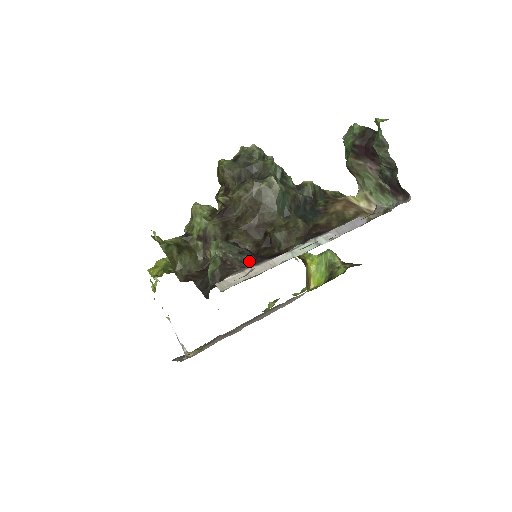
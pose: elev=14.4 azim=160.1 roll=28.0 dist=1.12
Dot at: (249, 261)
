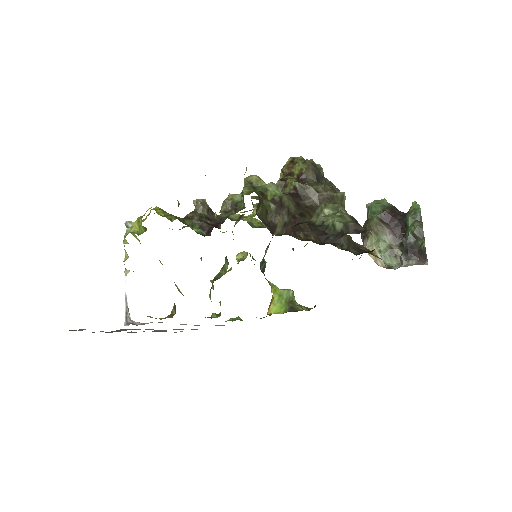
Dot at: occluded
